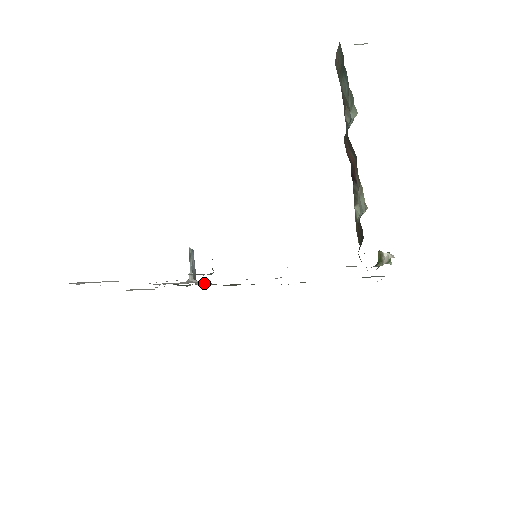
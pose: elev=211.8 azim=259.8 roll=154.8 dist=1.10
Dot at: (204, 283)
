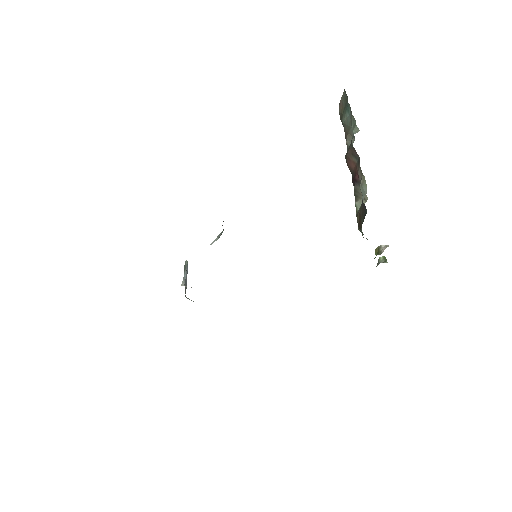
Dot at: occluded
